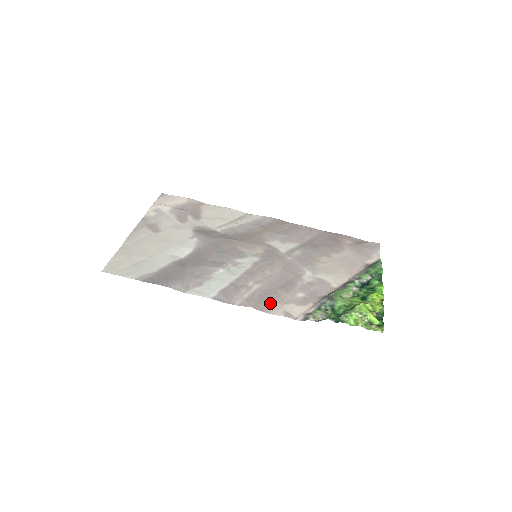
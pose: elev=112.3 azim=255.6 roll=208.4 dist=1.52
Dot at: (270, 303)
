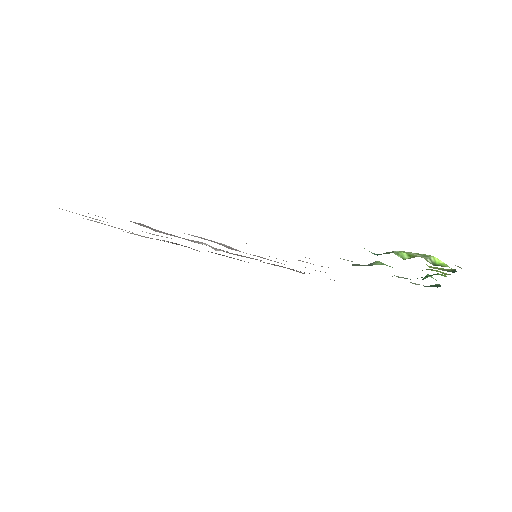
Dot at: occluded
